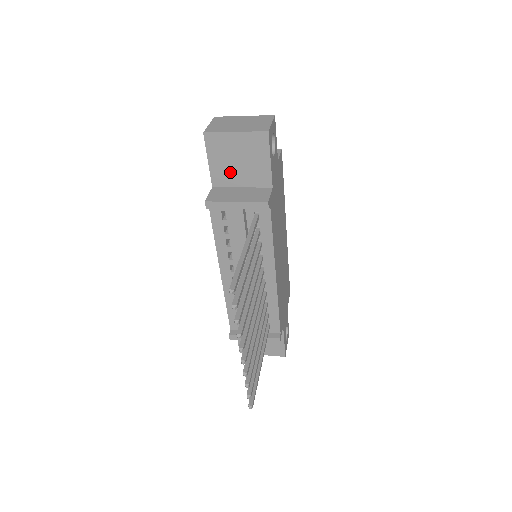
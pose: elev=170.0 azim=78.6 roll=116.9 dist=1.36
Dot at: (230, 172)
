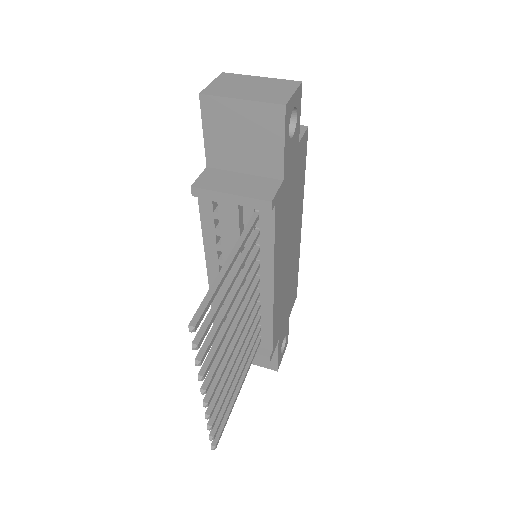
Dot at: (230, 151)
